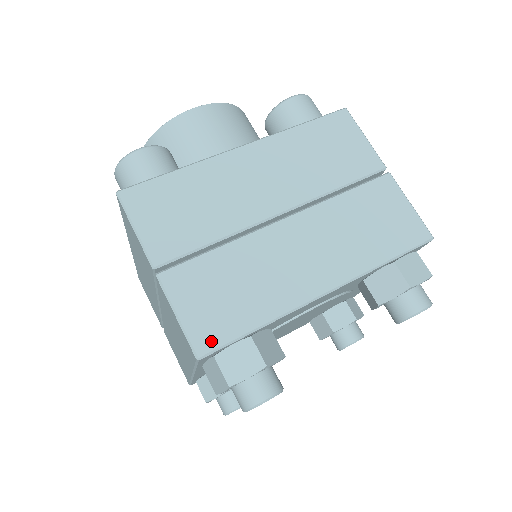
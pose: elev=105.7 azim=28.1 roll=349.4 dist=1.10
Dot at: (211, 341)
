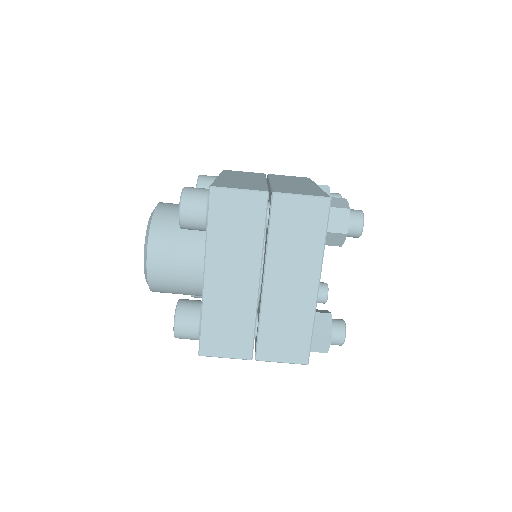
Dot at: (304, 355)
